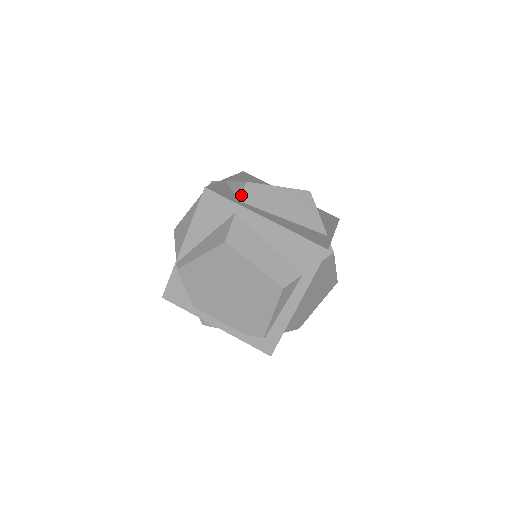
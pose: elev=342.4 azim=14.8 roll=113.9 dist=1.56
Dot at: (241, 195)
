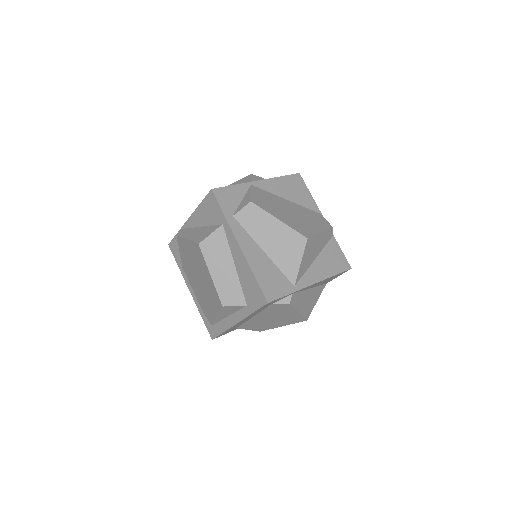
Dot at: (238, 211)
